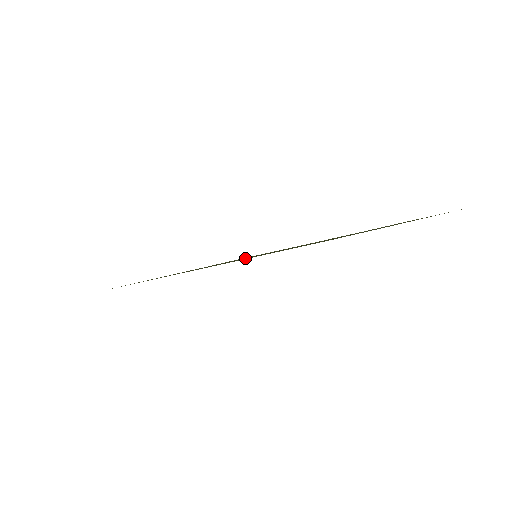
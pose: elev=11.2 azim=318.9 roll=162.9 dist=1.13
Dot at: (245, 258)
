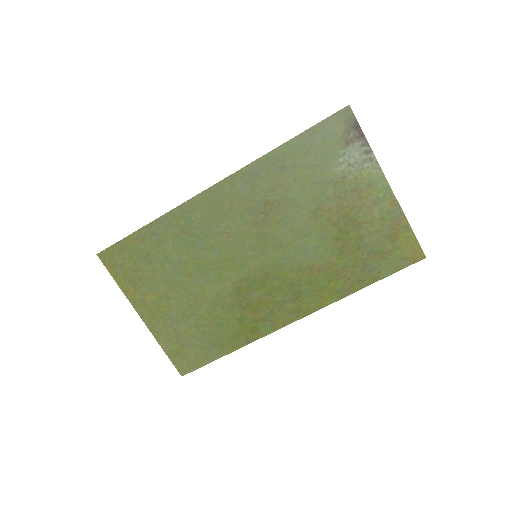
Dot at: (256, 227)
